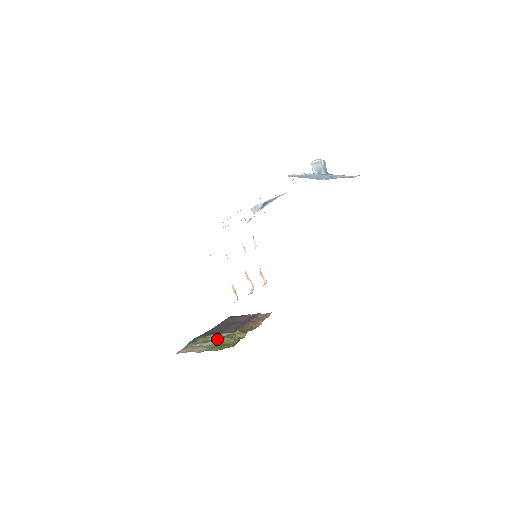
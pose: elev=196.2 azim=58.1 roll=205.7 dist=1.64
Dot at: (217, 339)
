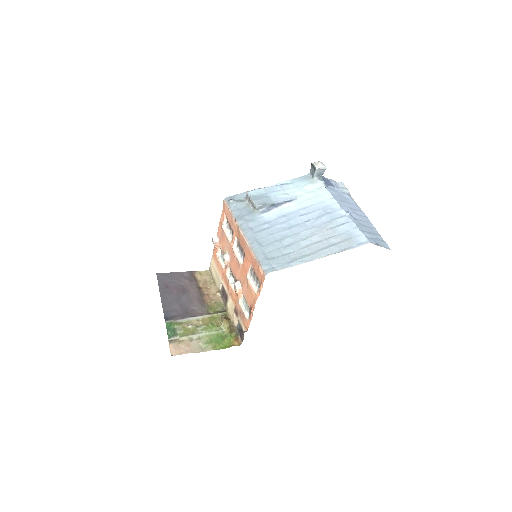
Dot at: (202, 328)
